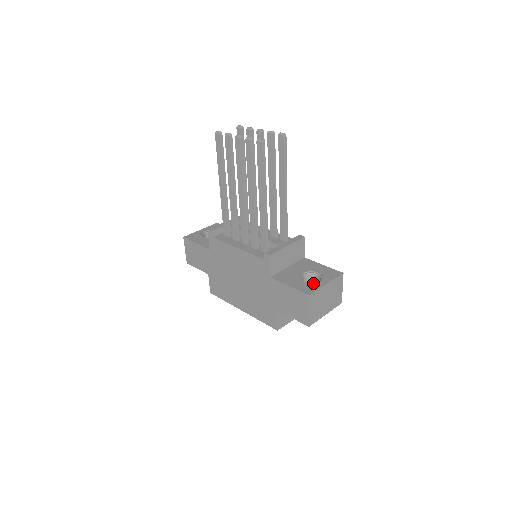
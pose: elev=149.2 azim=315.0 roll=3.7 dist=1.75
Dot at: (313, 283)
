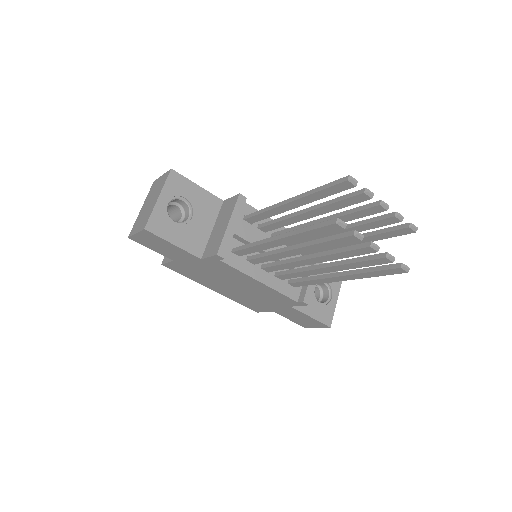
Dot at: (328, 305)
